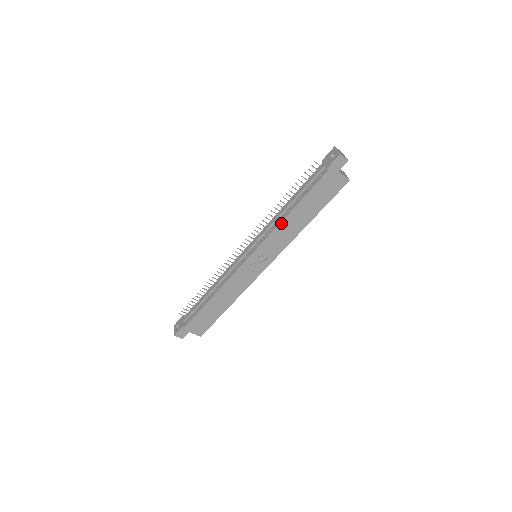
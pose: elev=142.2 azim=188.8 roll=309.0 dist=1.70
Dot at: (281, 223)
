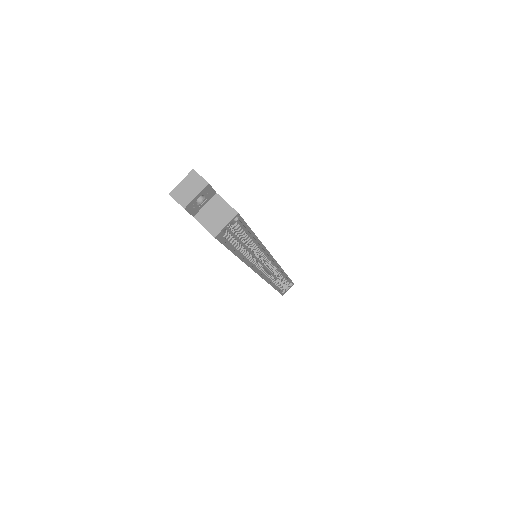
Dot at: occluded
